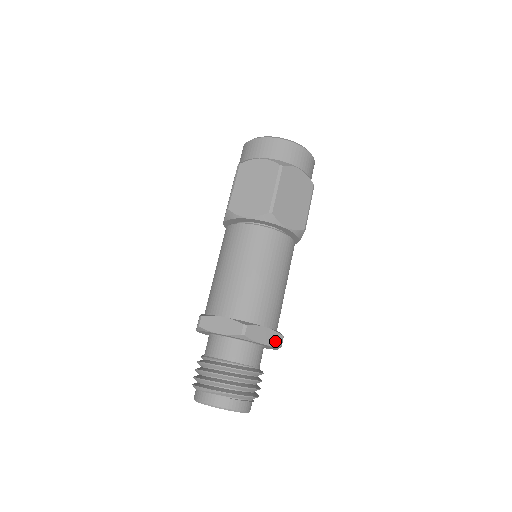
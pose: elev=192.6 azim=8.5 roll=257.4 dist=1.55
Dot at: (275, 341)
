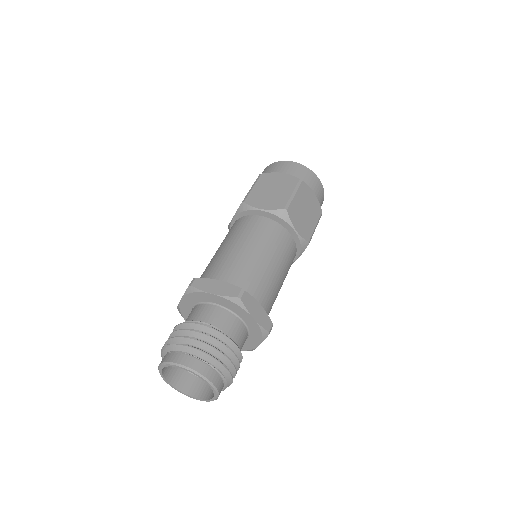
Dot at: (230, 293)
